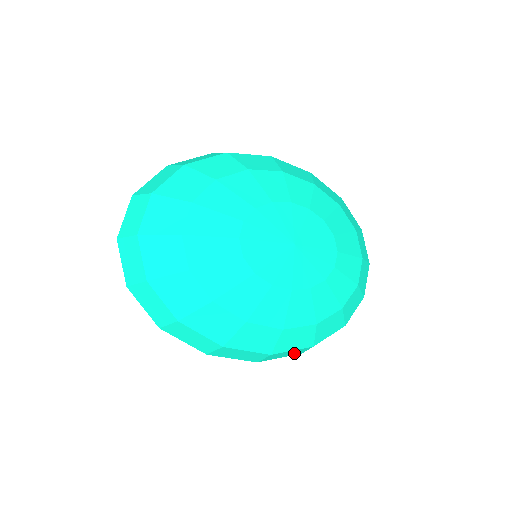
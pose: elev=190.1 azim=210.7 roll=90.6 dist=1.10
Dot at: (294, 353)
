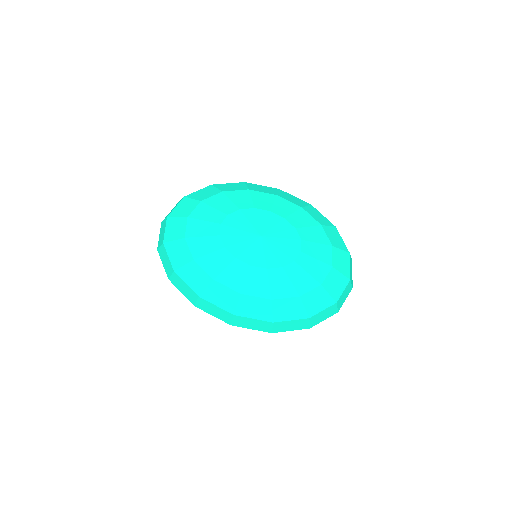
Dot at: (261, 327)
